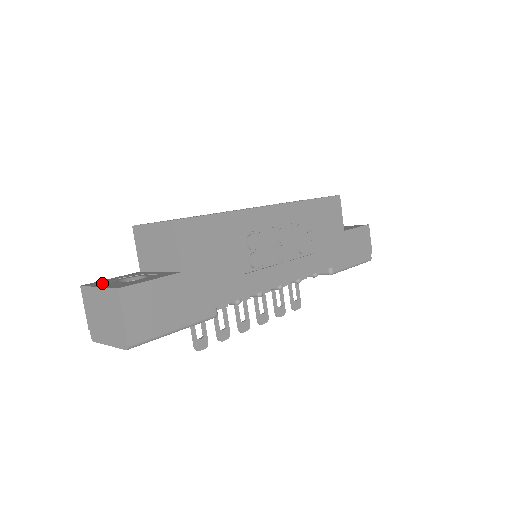
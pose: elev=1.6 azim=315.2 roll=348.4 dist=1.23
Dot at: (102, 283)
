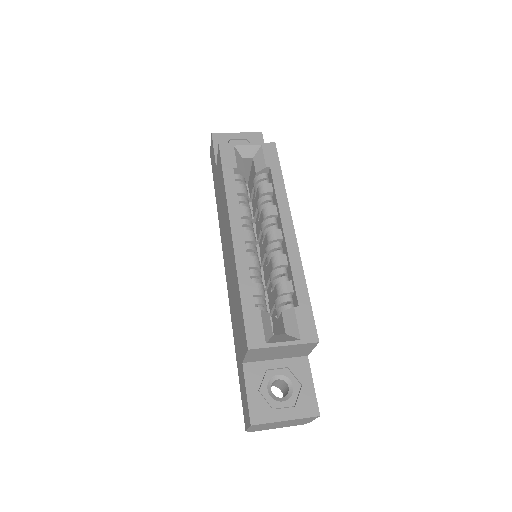
Dot at: (270, 411)
